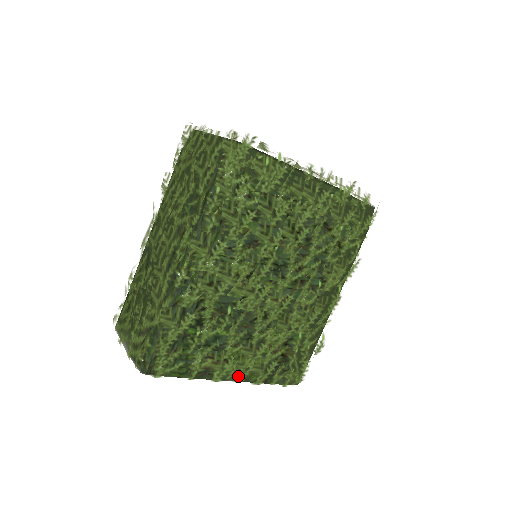
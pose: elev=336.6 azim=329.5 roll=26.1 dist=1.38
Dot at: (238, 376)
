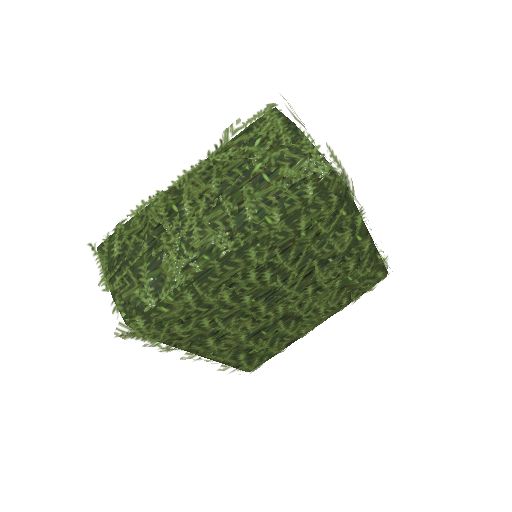
Dot at: (319, 323)
